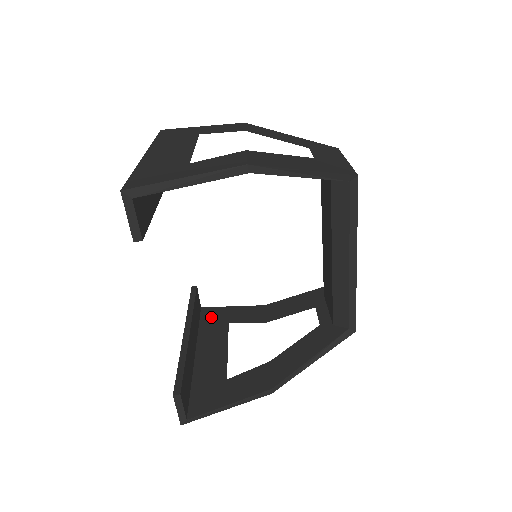
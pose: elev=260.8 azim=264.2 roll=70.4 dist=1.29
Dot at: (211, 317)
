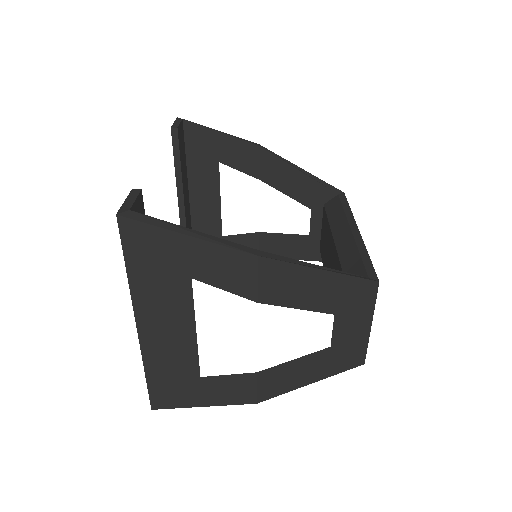
Dot at: occluded
